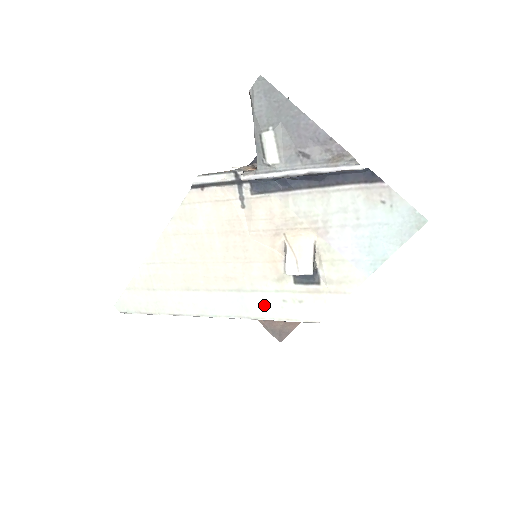
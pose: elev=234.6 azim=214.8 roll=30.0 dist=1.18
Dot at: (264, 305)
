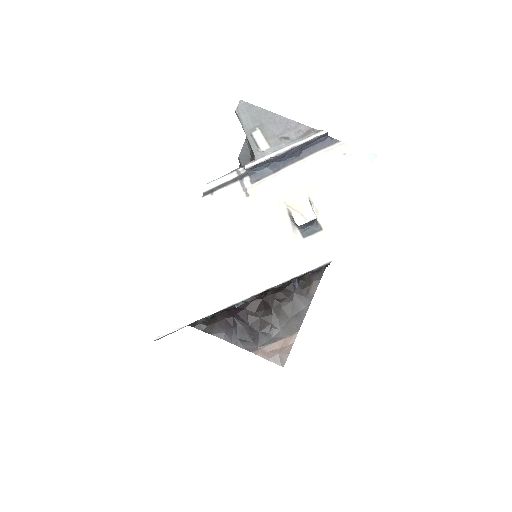
Dot at: (285, 267)
